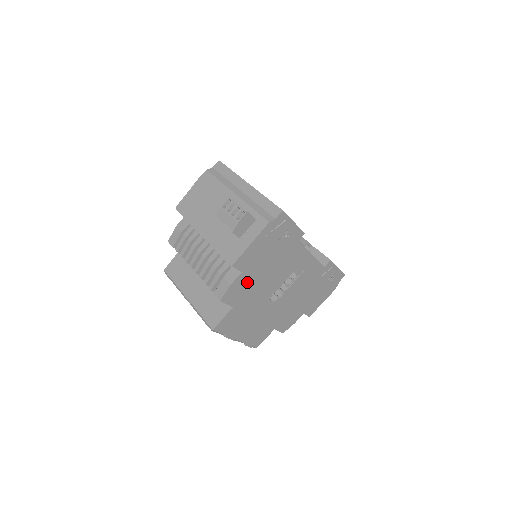
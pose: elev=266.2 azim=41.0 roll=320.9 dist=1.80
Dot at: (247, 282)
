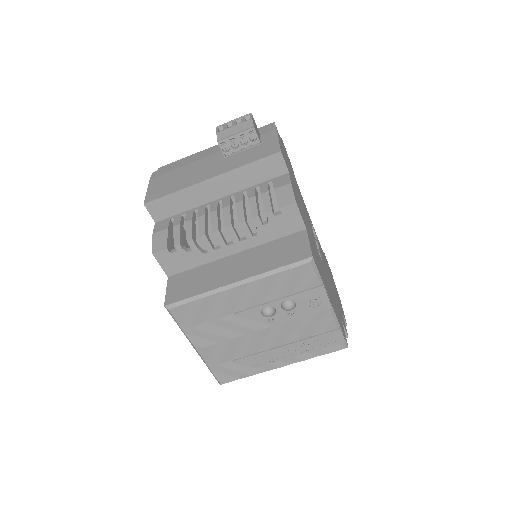
Dot at: (297, 197)
